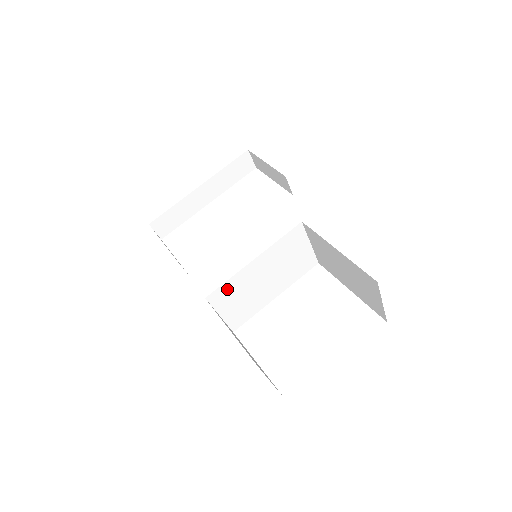
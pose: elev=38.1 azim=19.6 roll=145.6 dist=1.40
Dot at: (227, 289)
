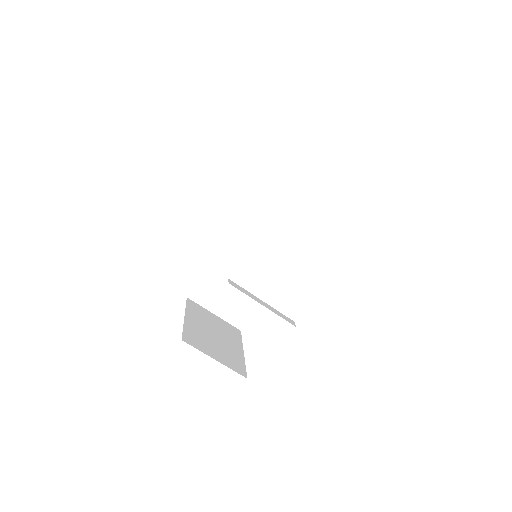
Dot at: (206, 286)
